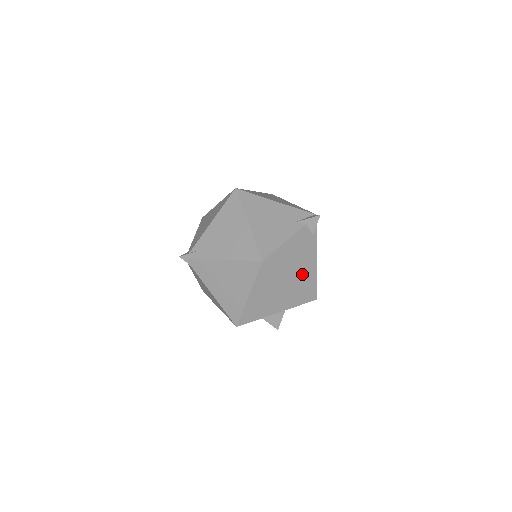
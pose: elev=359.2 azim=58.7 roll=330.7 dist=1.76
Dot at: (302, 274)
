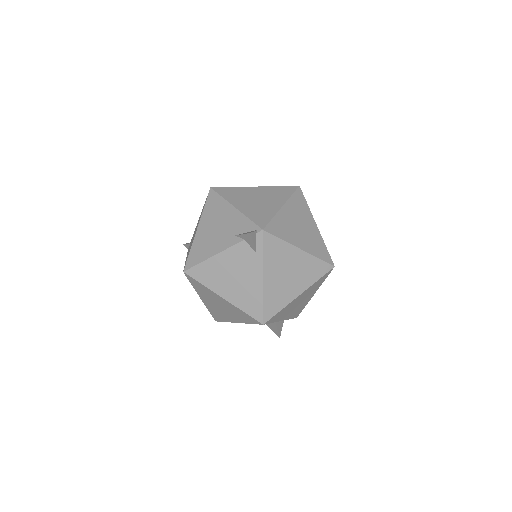
Dot at: (239, 293)
